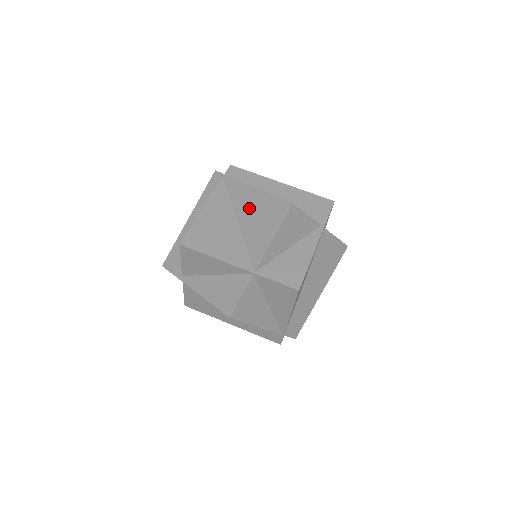
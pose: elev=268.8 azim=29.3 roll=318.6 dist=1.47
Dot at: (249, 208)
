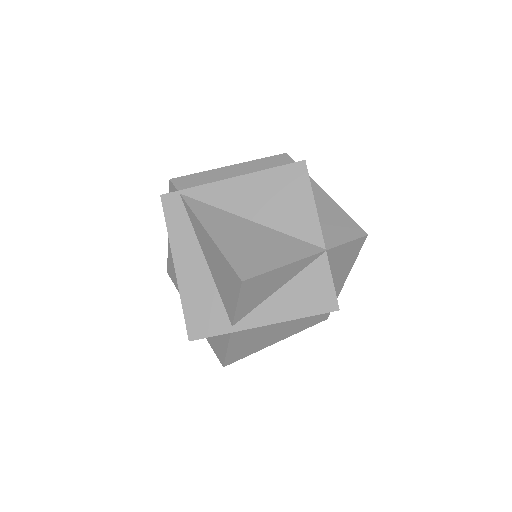
Dot at: (254, 199)
